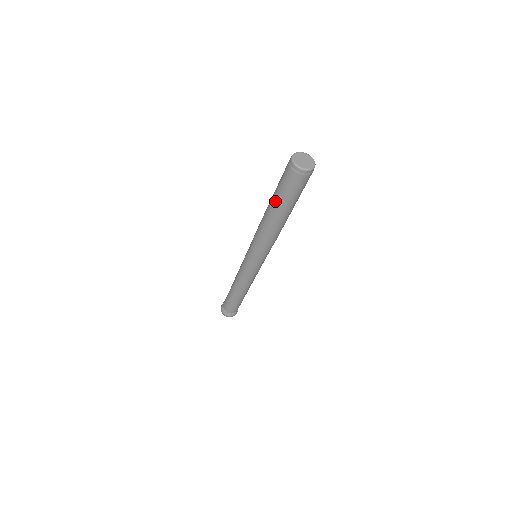
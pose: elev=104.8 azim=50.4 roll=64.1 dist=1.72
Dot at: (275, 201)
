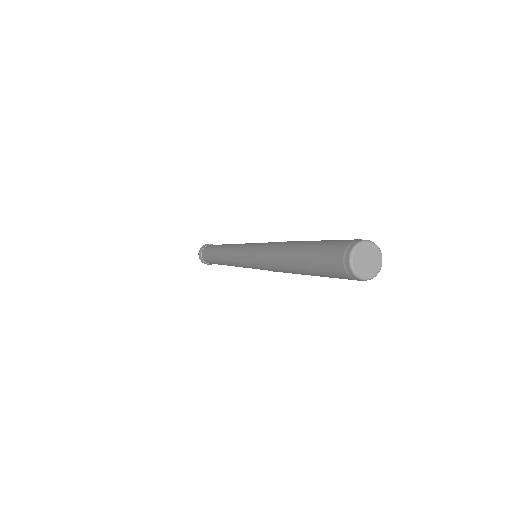
Dot at: (303, 256)
